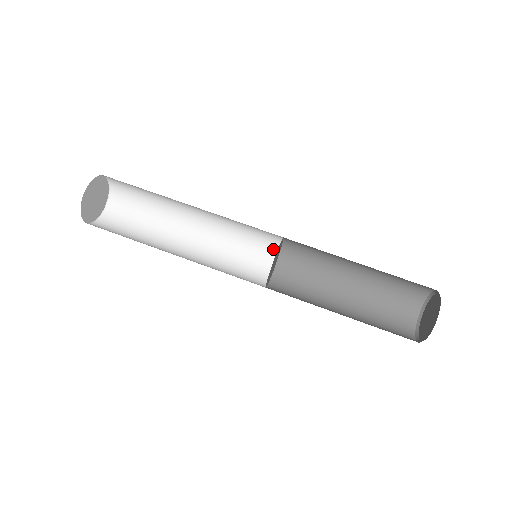
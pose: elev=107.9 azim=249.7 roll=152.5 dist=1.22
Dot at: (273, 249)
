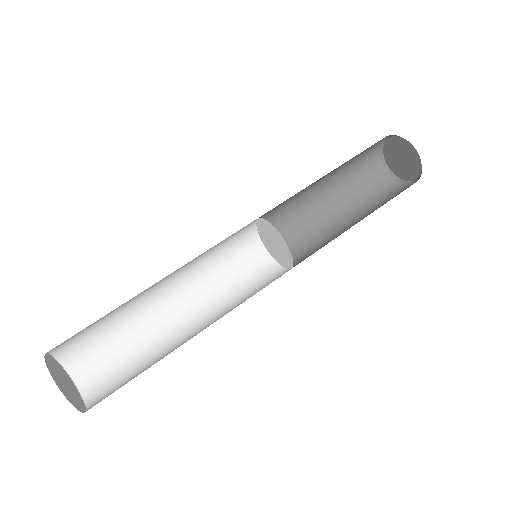
Dot at: (266, 262)
